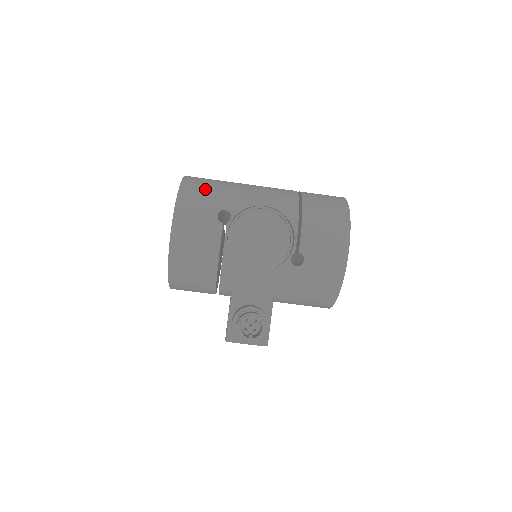
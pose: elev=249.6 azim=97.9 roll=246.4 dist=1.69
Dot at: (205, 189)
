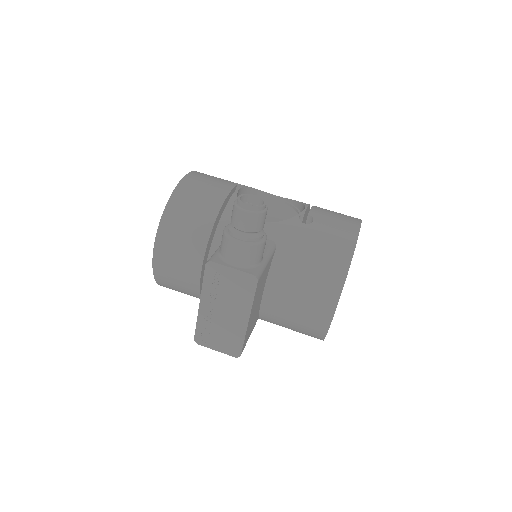
Dot at: occluded
